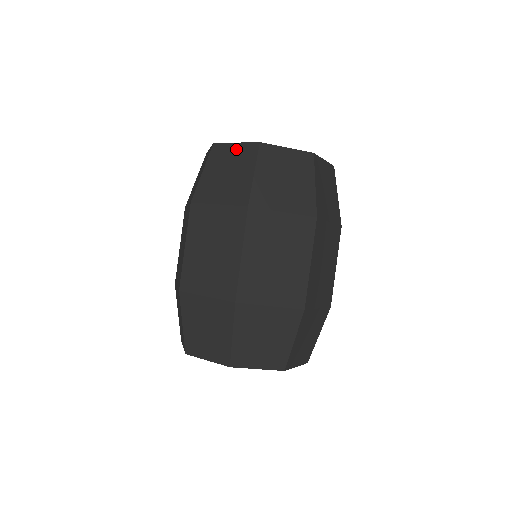
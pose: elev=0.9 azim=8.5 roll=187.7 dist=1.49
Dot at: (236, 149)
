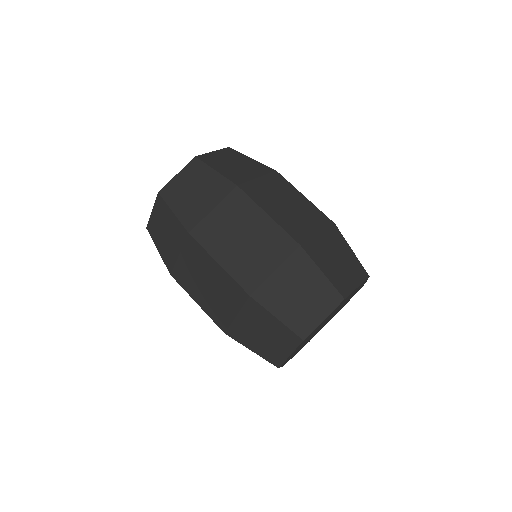
Dot at: (182, 176)
